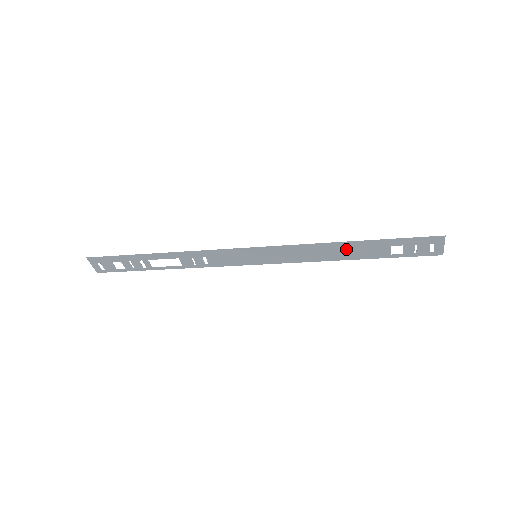
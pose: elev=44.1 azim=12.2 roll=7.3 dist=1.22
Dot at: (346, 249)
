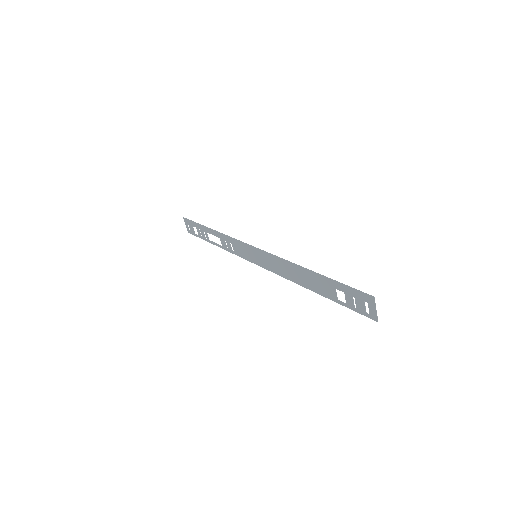
Dot at: (306, 276)
